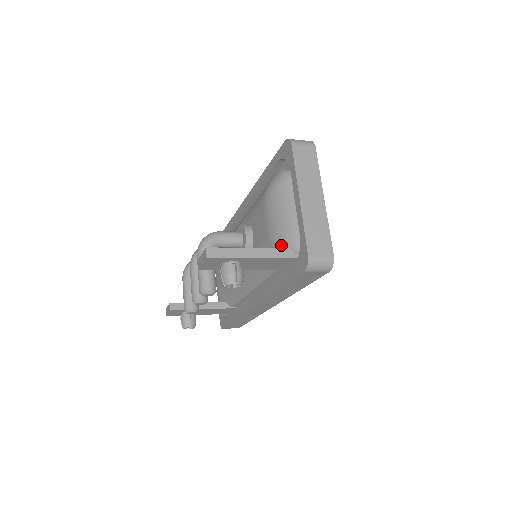
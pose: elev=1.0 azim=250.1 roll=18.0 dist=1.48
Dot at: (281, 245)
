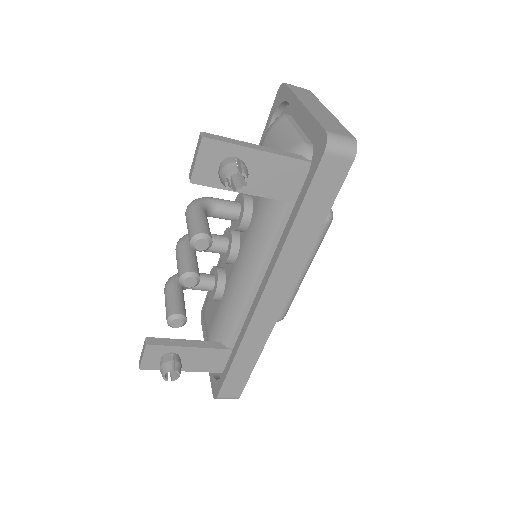
Dot at: occluded
